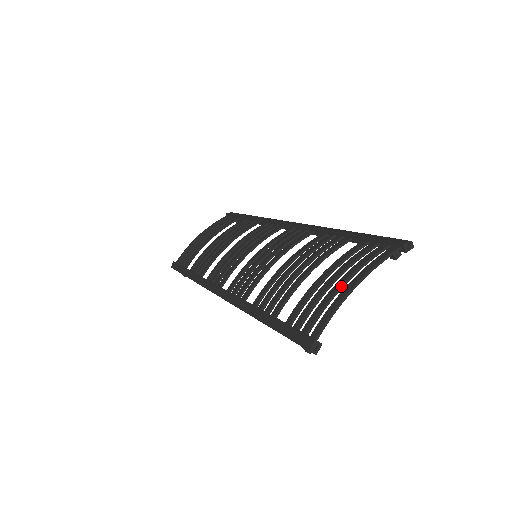
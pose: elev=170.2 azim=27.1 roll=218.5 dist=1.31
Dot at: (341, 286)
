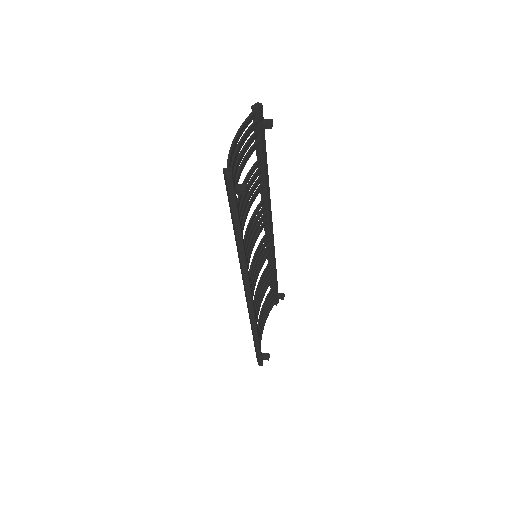
Dot at: (234, 151)
